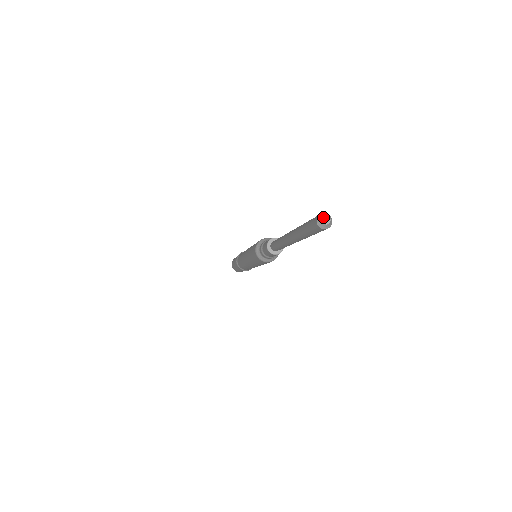
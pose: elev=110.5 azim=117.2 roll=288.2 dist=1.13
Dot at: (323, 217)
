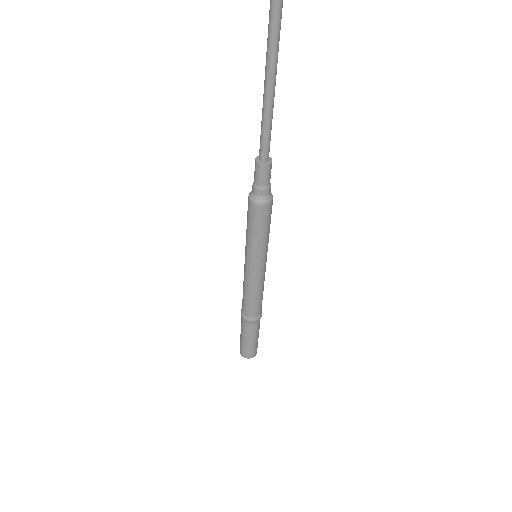
Dot at: out of frame
